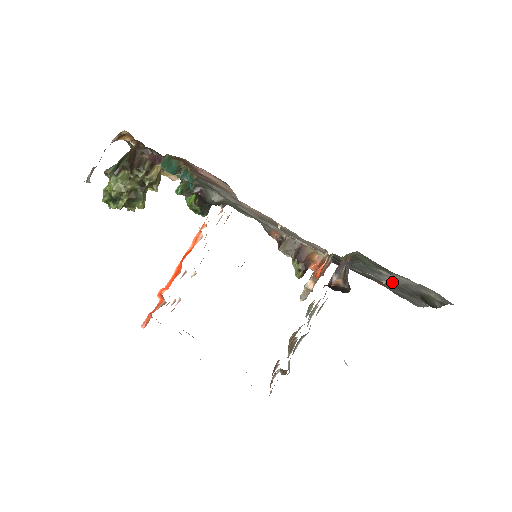
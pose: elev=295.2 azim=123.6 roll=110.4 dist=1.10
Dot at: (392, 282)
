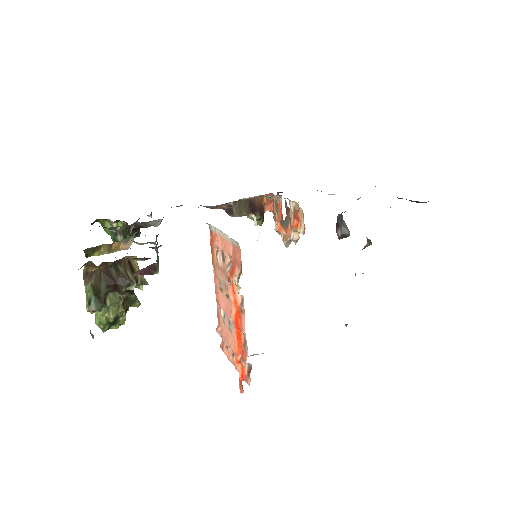
Dot at: occluded
